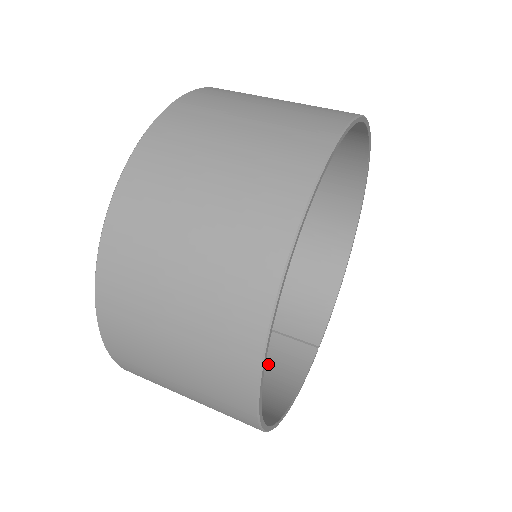
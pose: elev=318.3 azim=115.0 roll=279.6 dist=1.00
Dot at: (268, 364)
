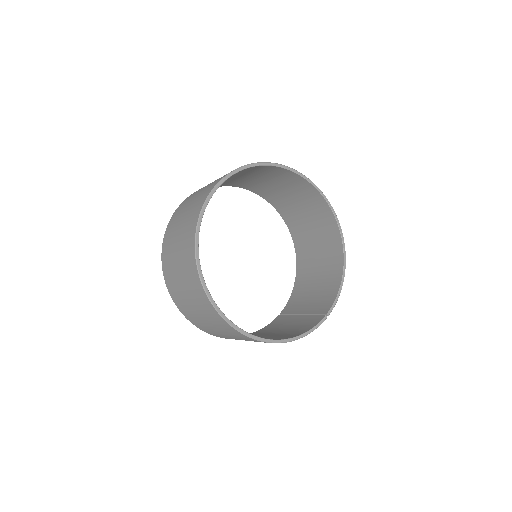
Dot at: (292, 330)
